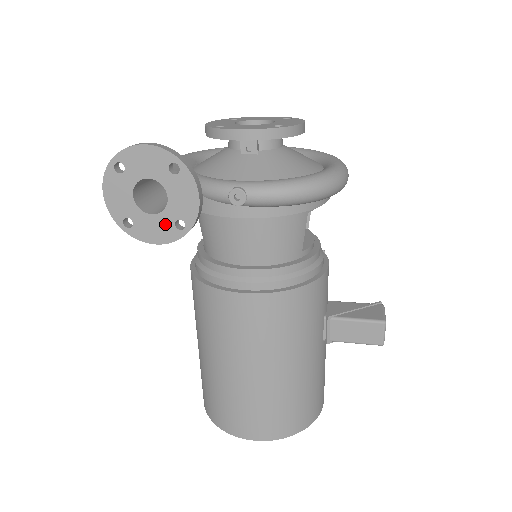
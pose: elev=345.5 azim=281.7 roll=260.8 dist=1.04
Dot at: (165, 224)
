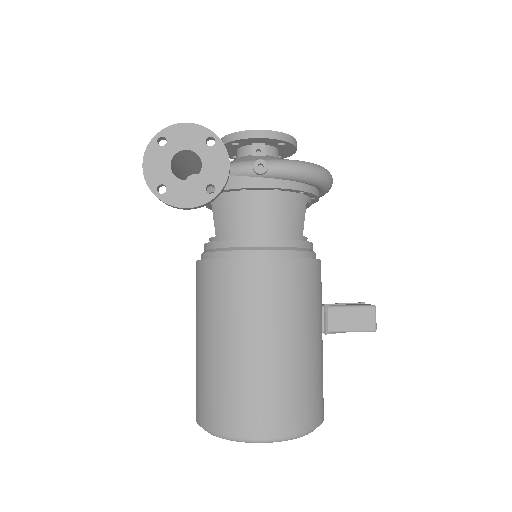
Dot at: (197, 189)
